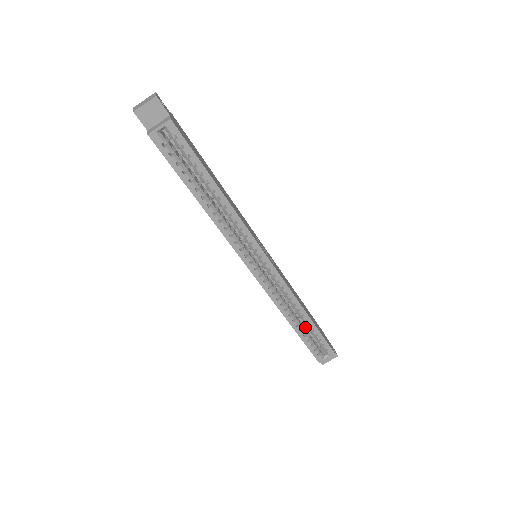
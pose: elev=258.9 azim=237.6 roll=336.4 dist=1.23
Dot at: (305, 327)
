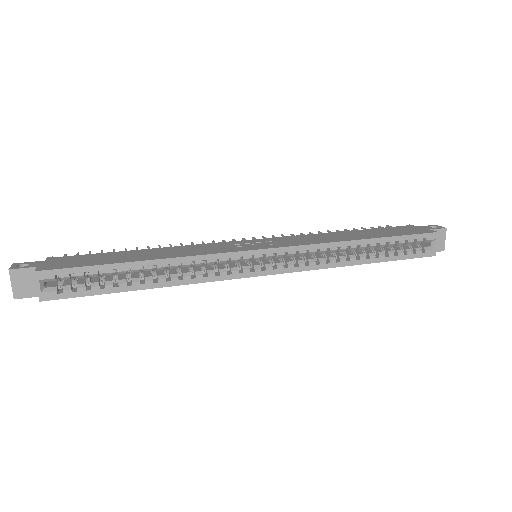
Dot at: (379, 248)
